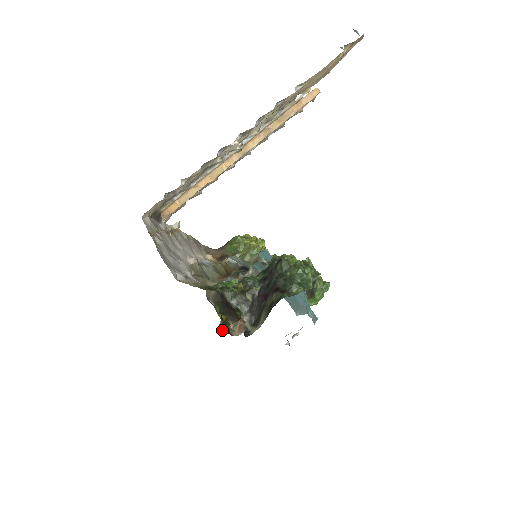
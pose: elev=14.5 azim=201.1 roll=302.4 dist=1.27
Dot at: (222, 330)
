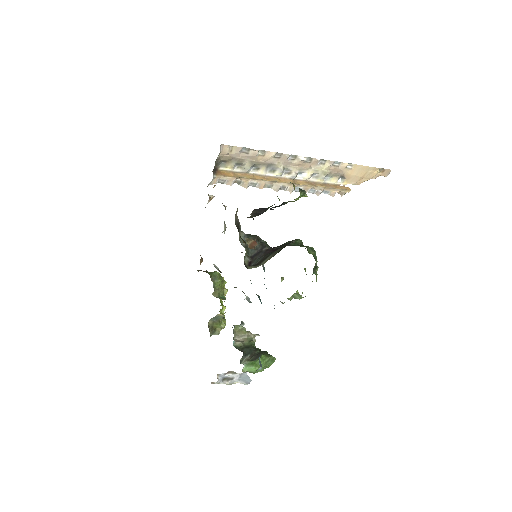
Dot at: occluded
